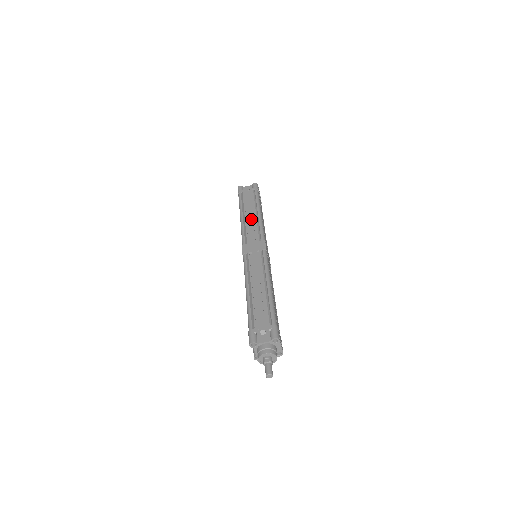
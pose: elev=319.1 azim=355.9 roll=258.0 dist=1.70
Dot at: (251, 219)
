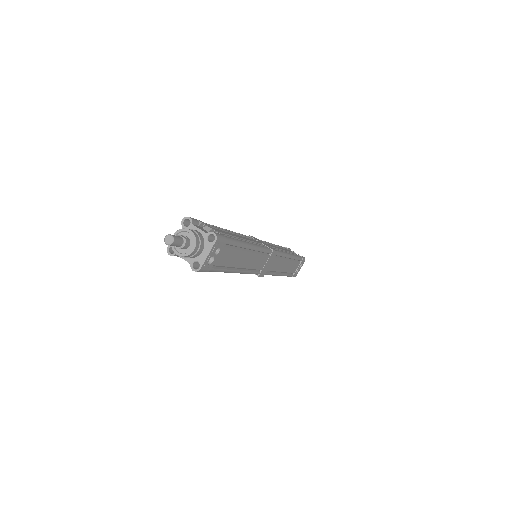
Dot at: (279, 248)
